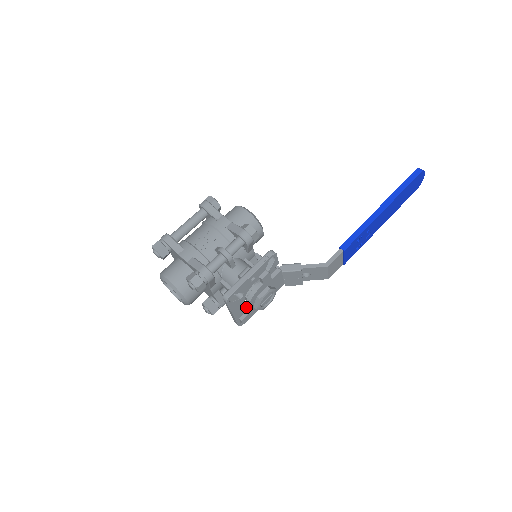
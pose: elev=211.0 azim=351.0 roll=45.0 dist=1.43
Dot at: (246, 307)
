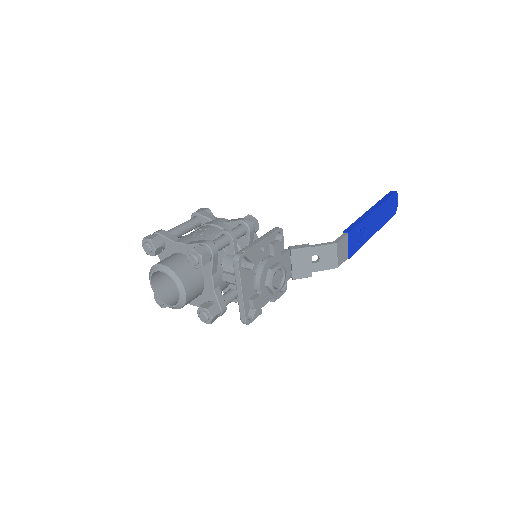
Dot at: (256, 285)
